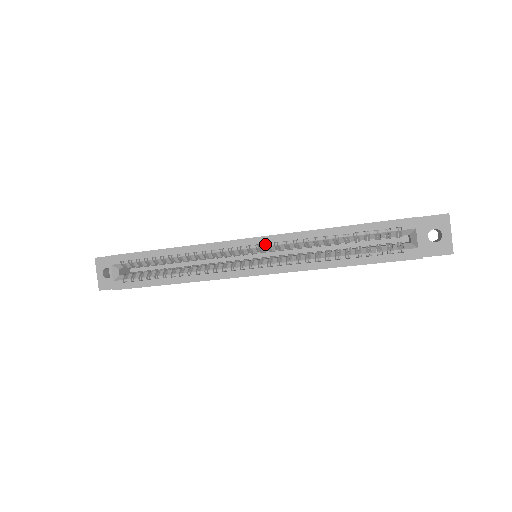
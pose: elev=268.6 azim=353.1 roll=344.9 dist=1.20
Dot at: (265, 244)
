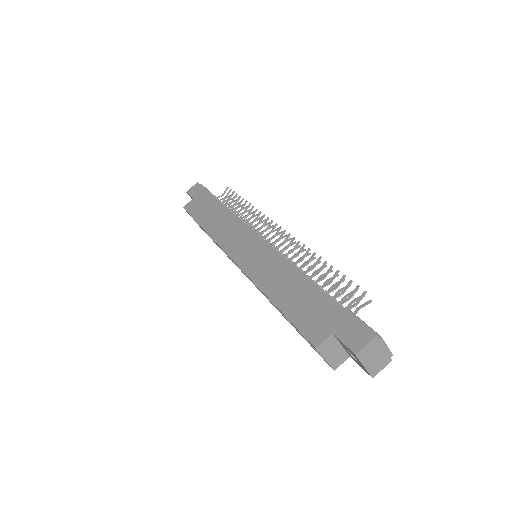
Dot at: occluded
